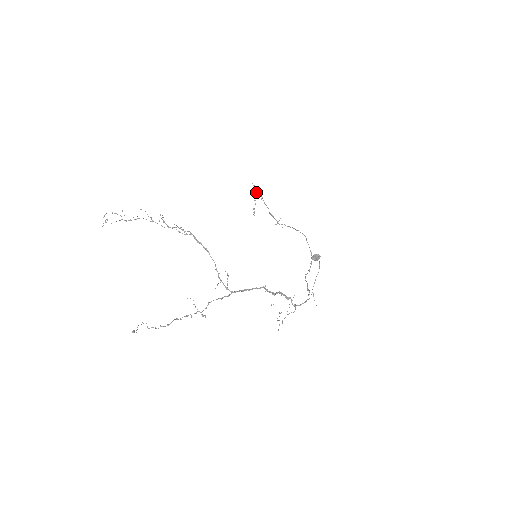
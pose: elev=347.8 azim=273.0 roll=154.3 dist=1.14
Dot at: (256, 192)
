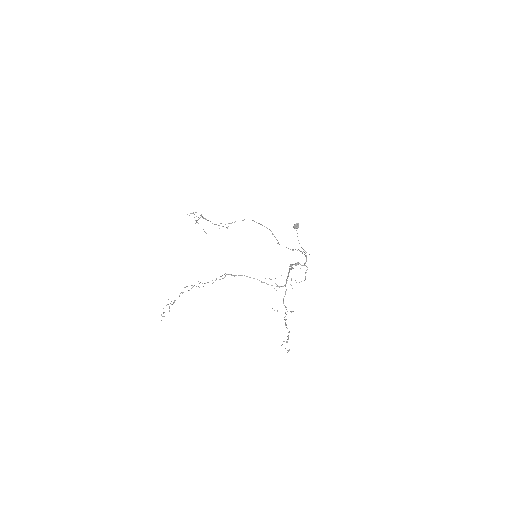
Dot at: (198, 217)
